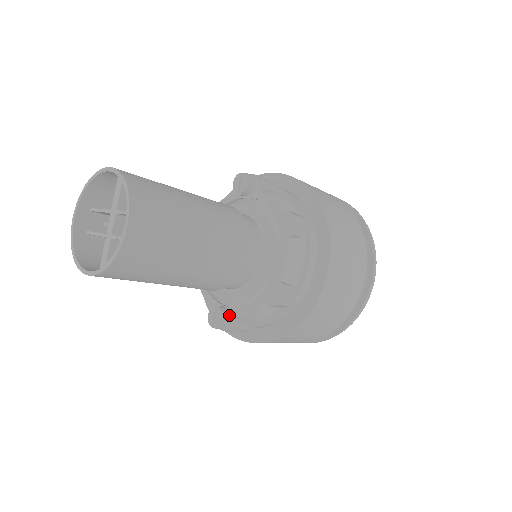
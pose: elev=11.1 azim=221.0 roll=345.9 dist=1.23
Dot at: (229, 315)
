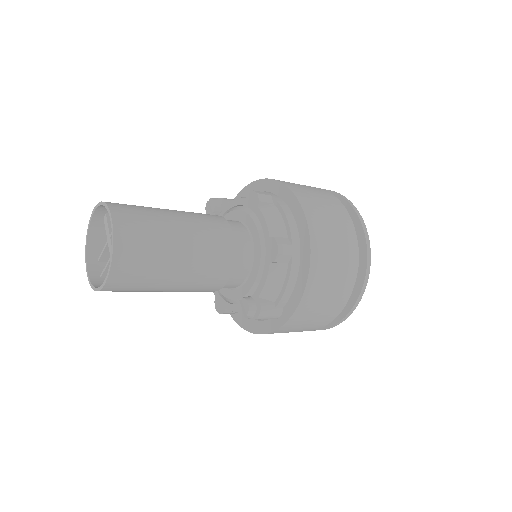
Dot at: (253, 299)
